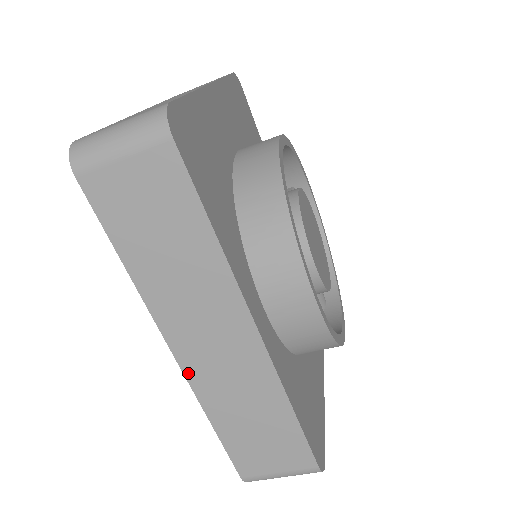
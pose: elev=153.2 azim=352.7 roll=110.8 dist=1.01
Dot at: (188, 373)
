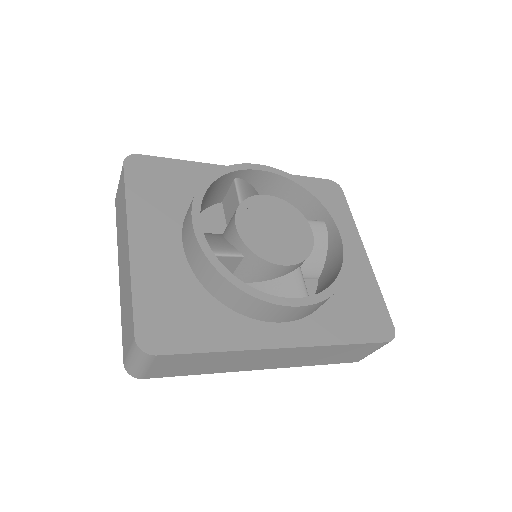
Dot at: (279, 367)
